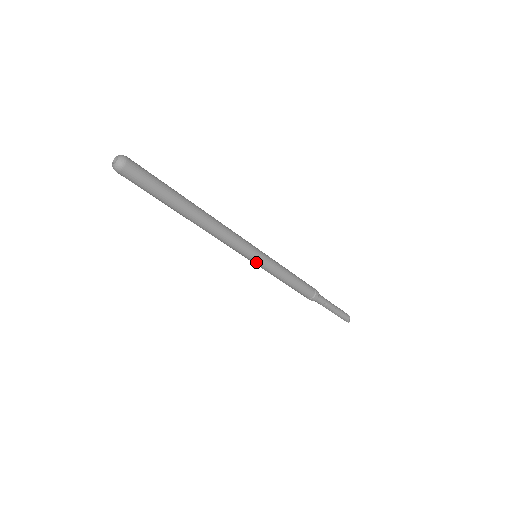
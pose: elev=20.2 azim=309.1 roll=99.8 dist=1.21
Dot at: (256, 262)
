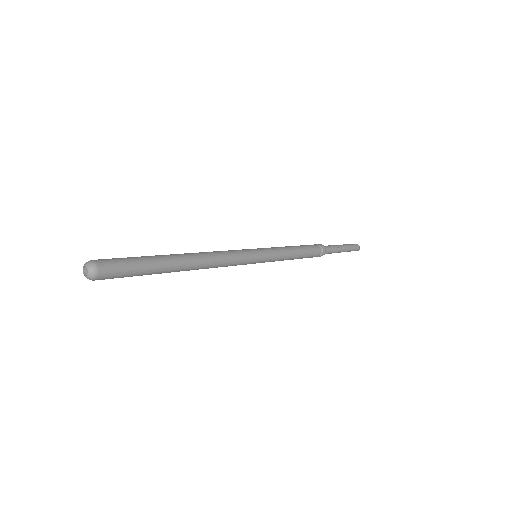
Dot at: (260, 262)
